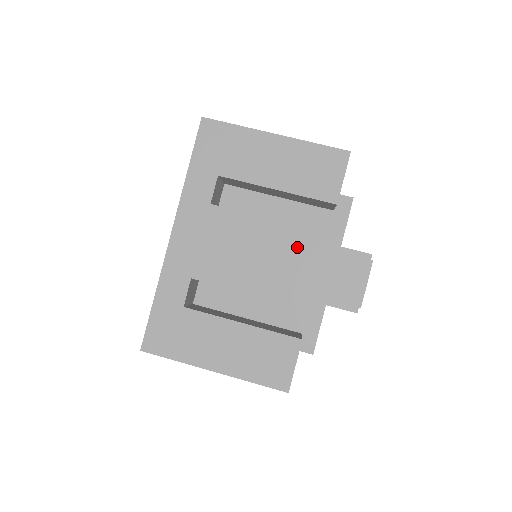
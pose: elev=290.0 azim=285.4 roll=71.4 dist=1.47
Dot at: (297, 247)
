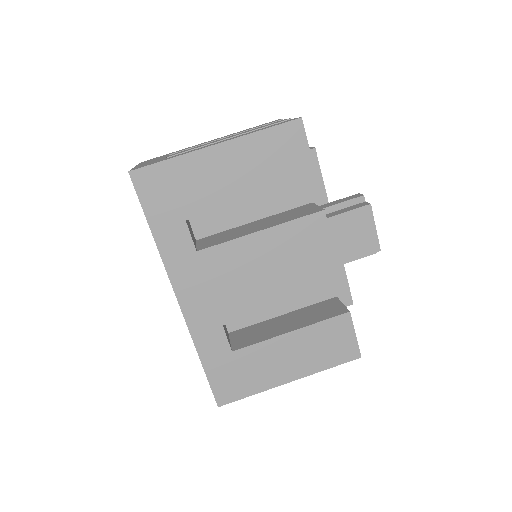
Dot at: (302, 240)
